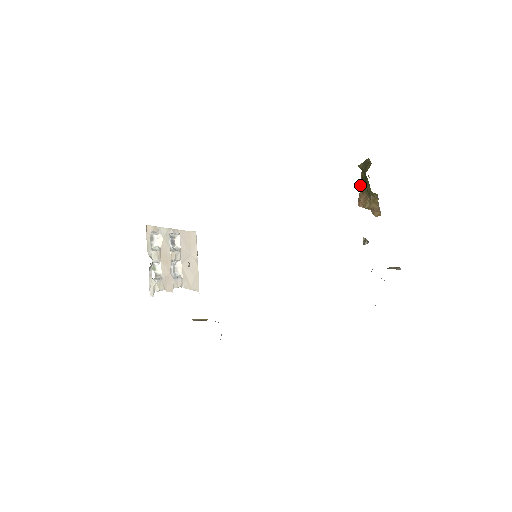
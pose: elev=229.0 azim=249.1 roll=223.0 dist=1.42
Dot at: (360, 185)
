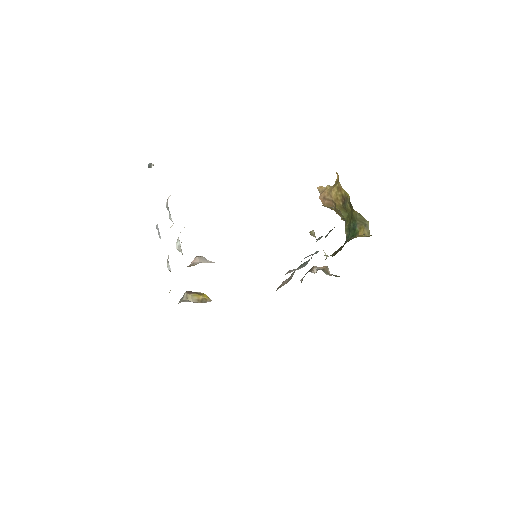
Dot at: (334, 194)
